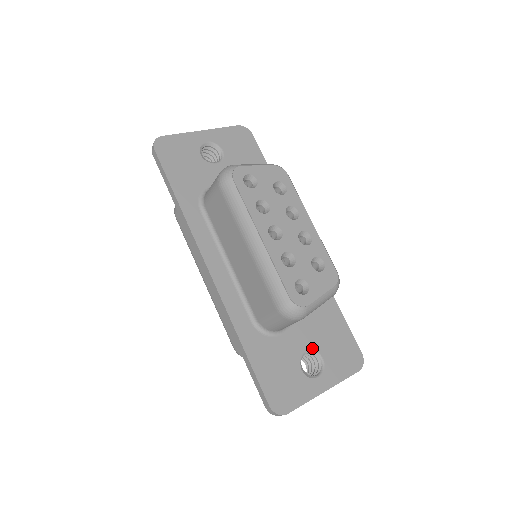
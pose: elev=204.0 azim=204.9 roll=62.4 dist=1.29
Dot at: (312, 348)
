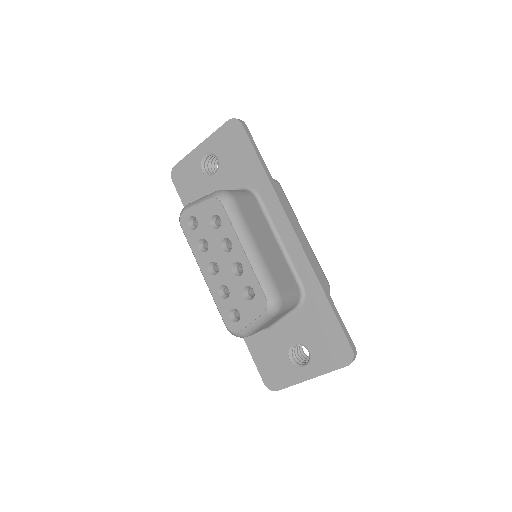
Dot at: (299, 342)
